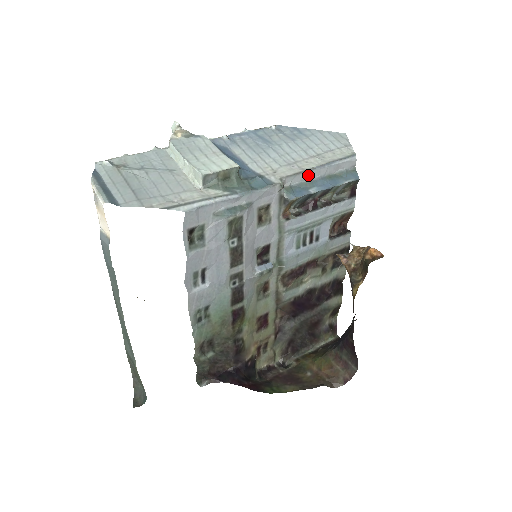
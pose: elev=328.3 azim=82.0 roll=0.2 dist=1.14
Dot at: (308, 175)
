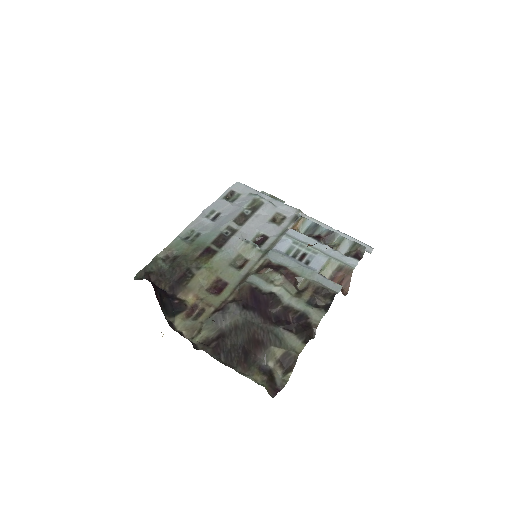
Dot at: (325, 227)
